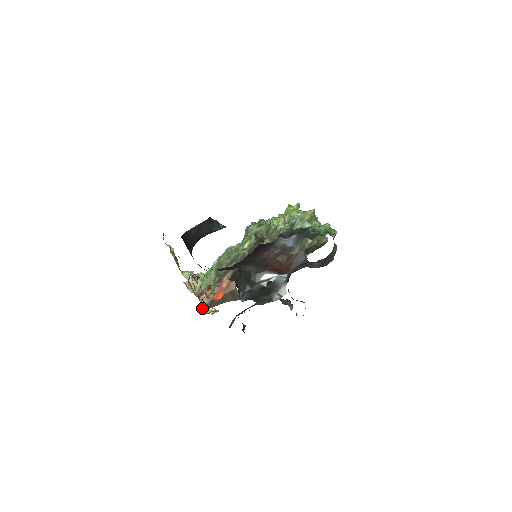
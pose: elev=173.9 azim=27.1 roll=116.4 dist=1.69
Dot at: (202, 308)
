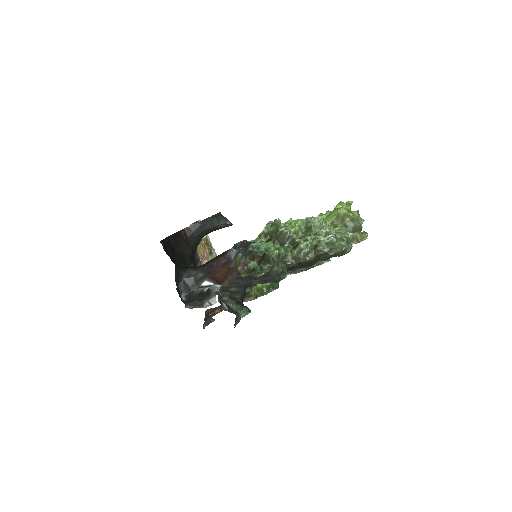
Dot at: occluded
